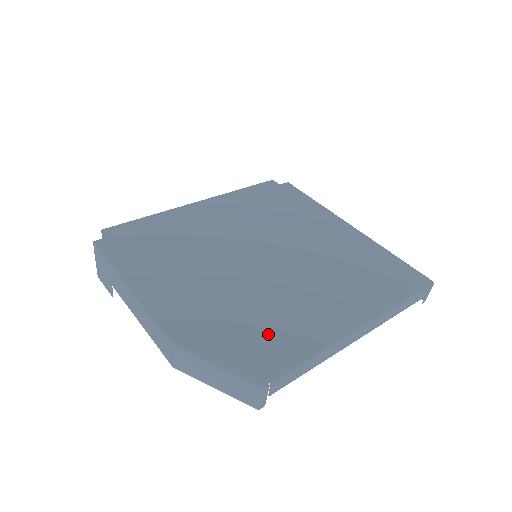
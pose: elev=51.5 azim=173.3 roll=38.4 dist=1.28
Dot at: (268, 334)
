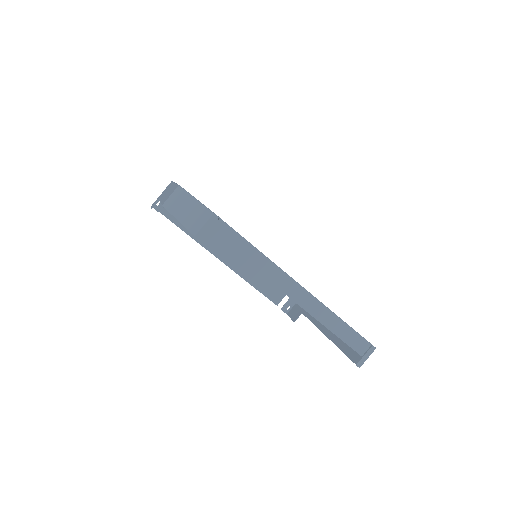
Dot at: occluded
